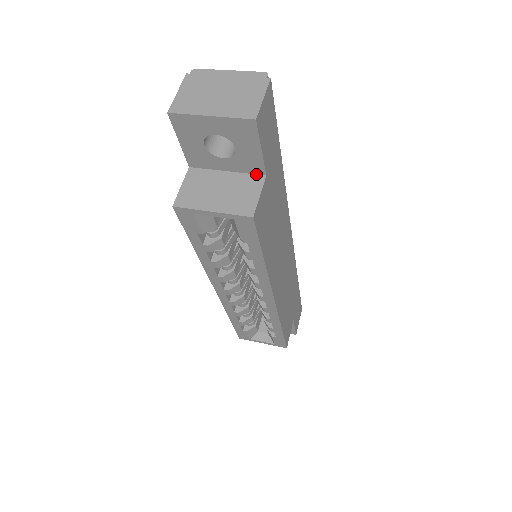
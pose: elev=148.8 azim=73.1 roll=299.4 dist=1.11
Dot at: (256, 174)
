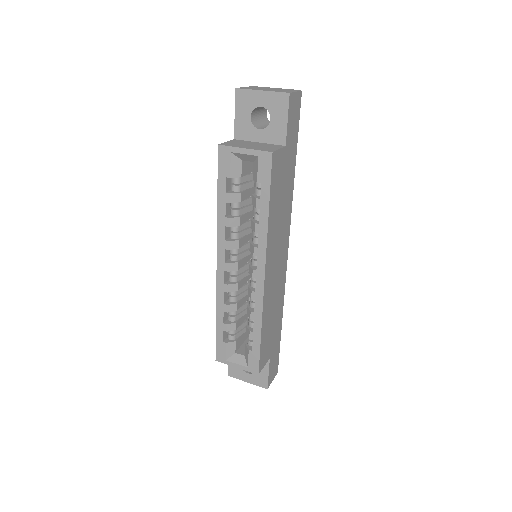
Dot at: (279, 145)
